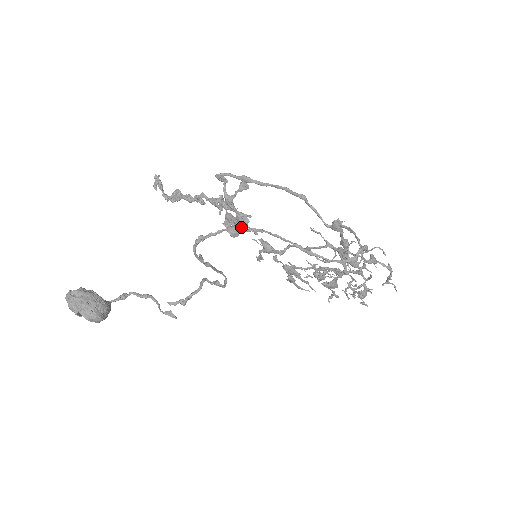
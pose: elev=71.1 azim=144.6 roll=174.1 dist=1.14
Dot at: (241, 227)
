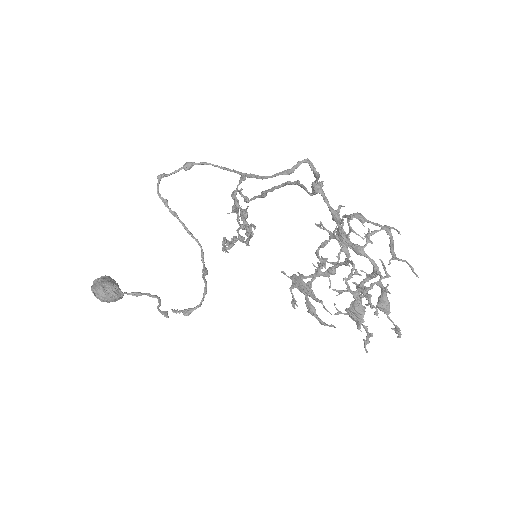
Dot at: (249, 231)
